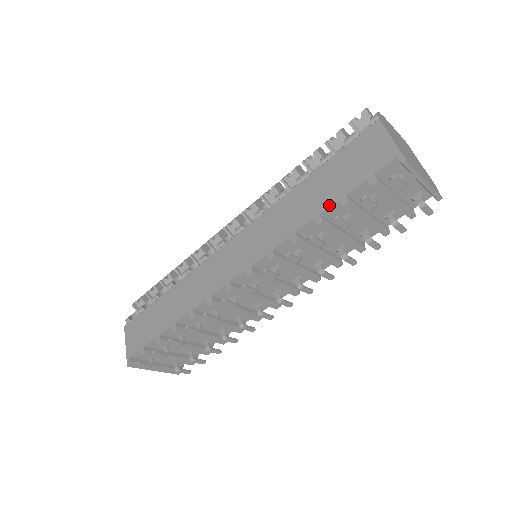
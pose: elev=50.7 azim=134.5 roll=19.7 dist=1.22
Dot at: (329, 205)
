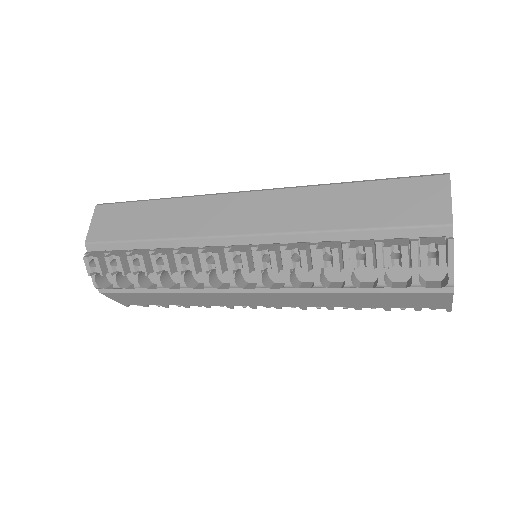
Dot at: occluded
